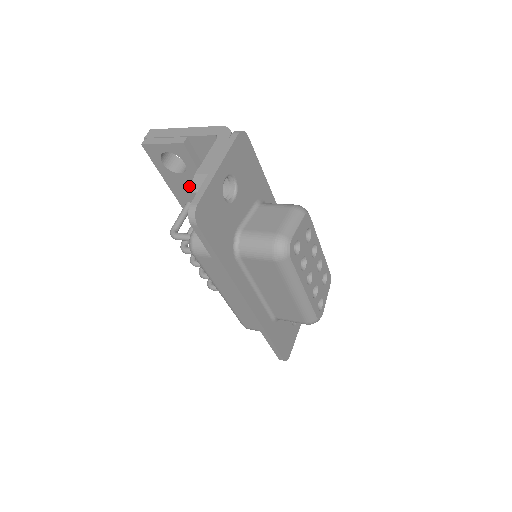
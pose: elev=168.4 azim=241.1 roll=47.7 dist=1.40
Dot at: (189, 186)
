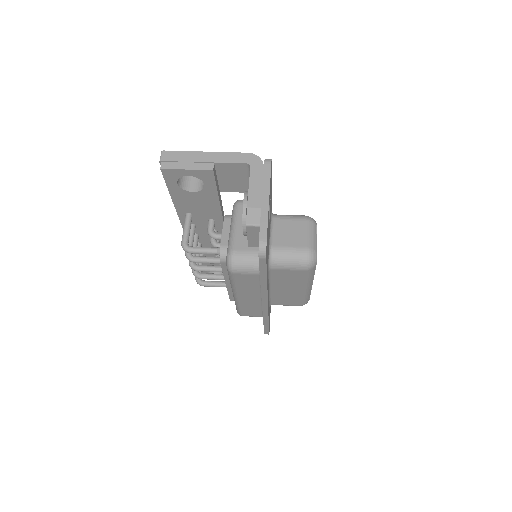
Dot at: (198, 201)
